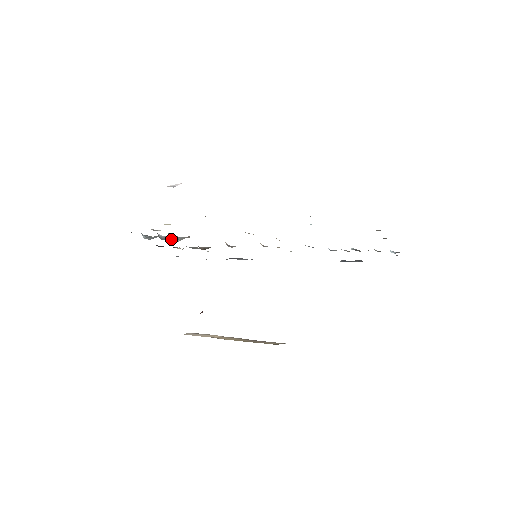
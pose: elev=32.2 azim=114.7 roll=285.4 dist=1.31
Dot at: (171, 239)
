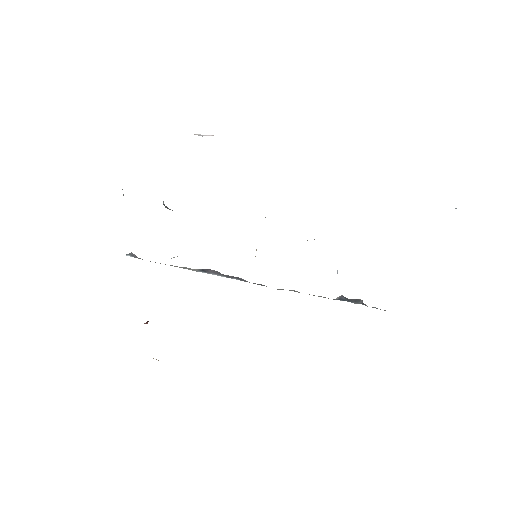
Dot at: (163, 203)
